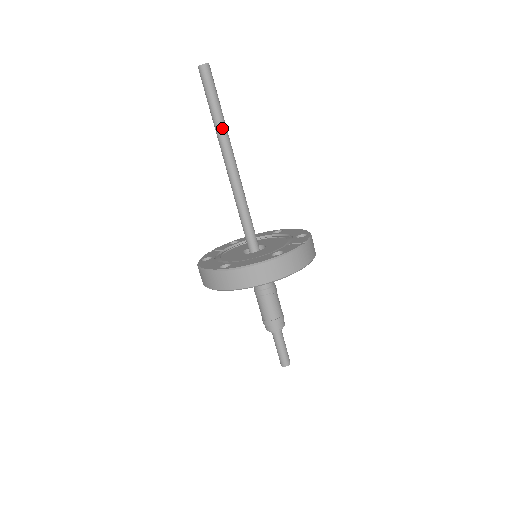
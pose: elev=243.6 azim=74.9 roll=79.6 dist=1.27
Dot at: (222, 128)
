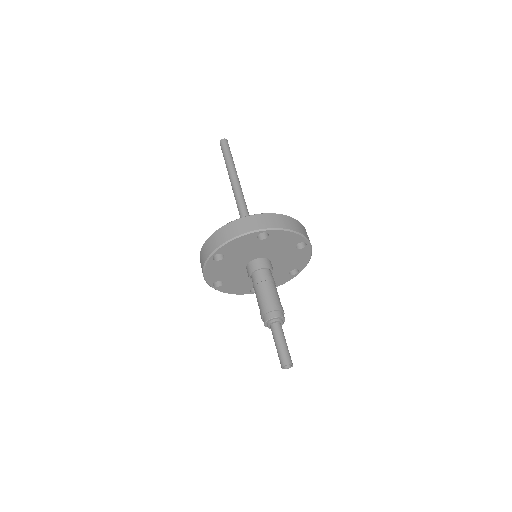
Dot at: (232, 169)
